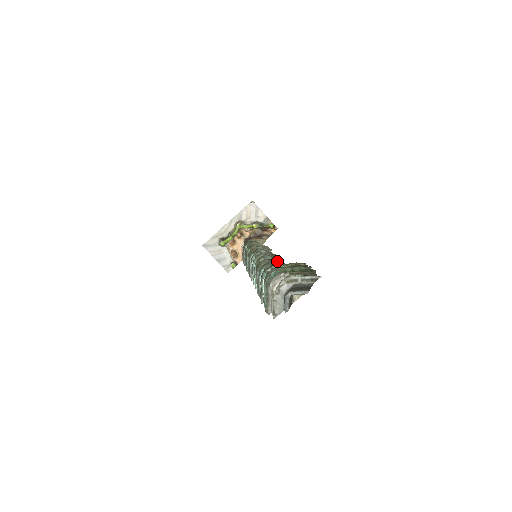
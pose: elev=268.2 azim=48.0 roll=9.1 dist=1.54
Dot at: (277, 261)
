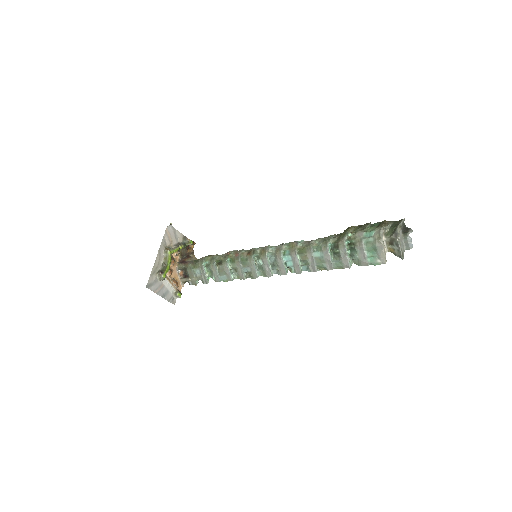
Dot at: occluded
